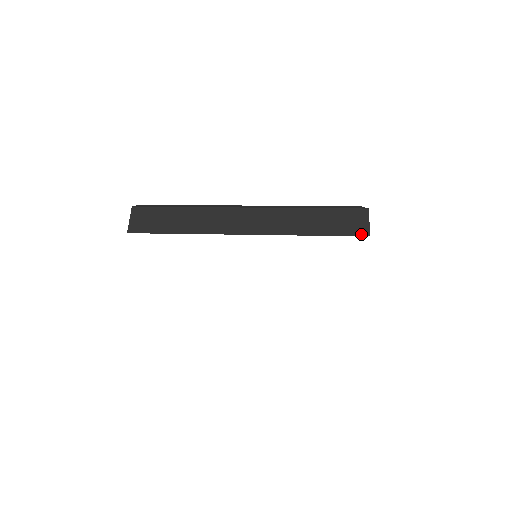
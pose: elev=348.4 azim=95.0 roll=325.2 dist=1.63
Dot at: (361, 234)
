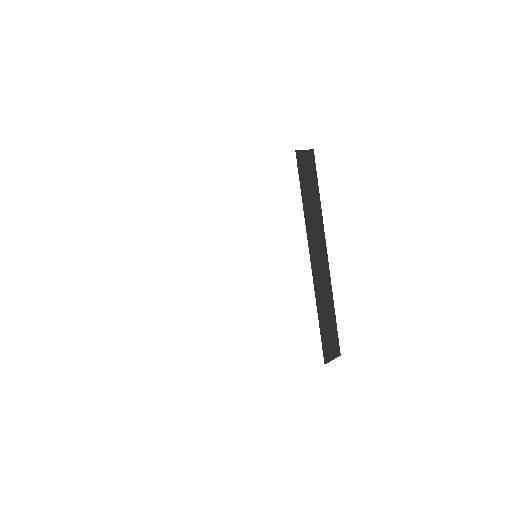
Dot at: occluded
